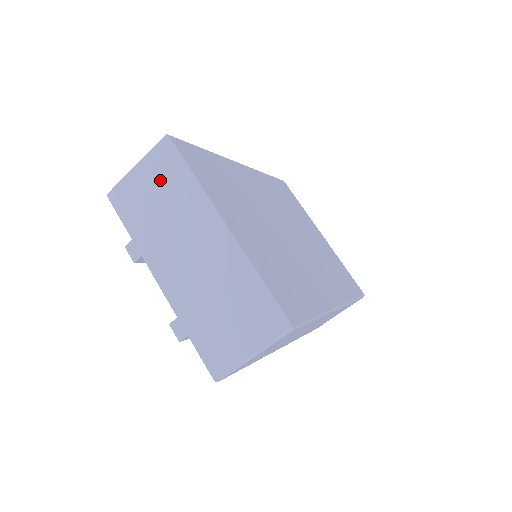
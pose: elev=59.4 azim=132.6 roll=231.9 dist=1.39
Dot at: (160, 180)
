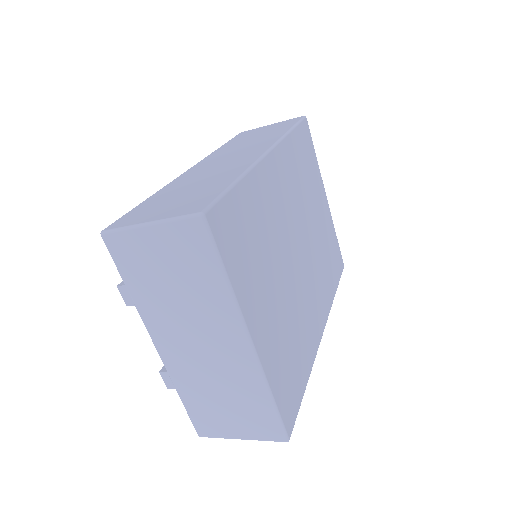
Dot at: (181, 260)
